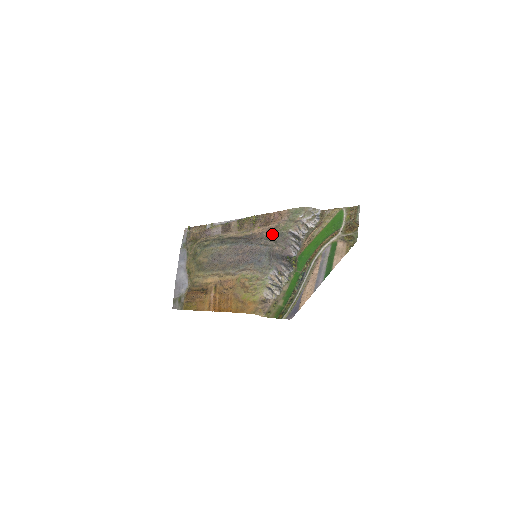
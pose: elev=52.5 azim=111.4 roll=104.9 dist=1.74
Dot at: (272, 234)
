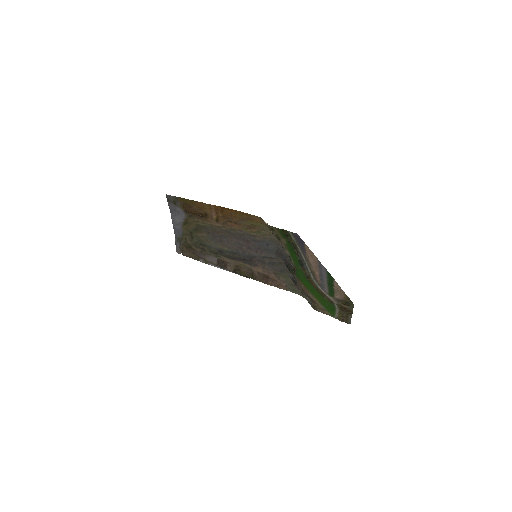
Dot at: (275, 268)
